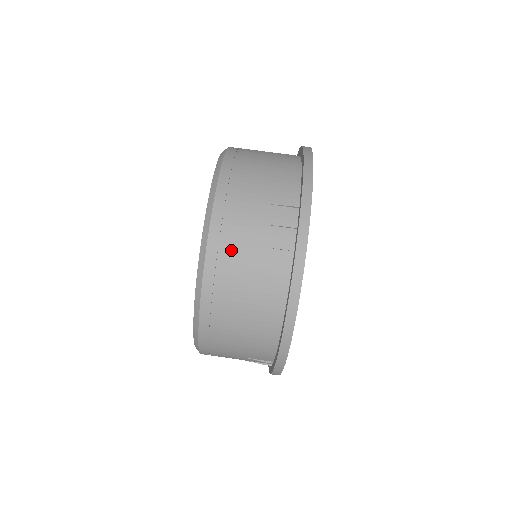
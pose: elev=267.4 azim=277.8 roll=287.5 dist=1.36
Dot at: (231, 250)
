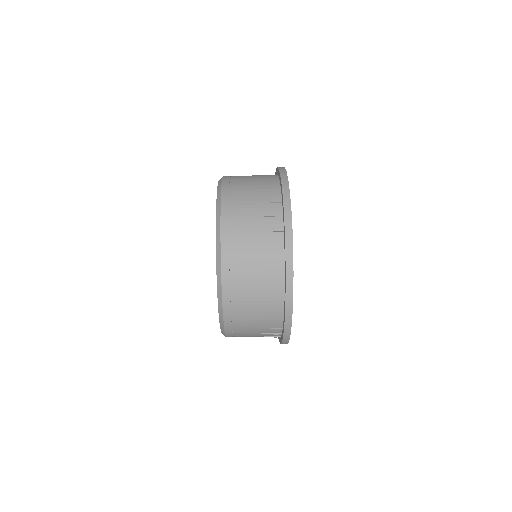
Dot at: (238, 238)
